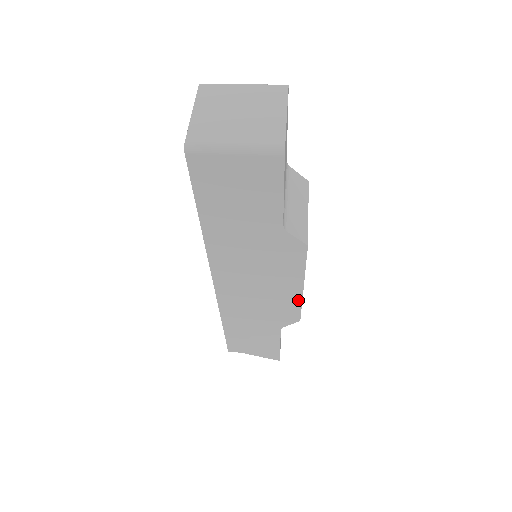
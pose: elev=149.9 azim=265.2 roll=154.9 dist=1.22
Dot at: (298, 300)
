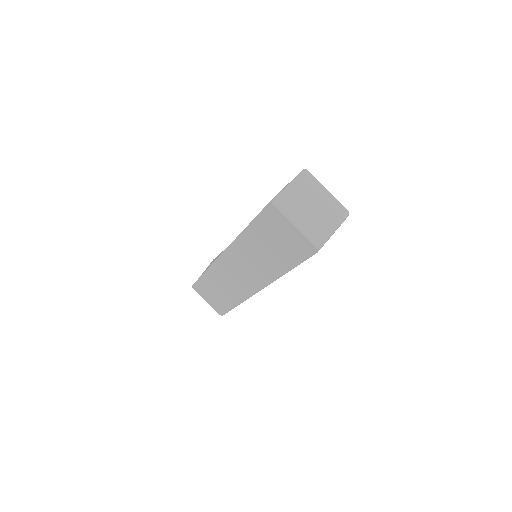
Dot at: occluded
